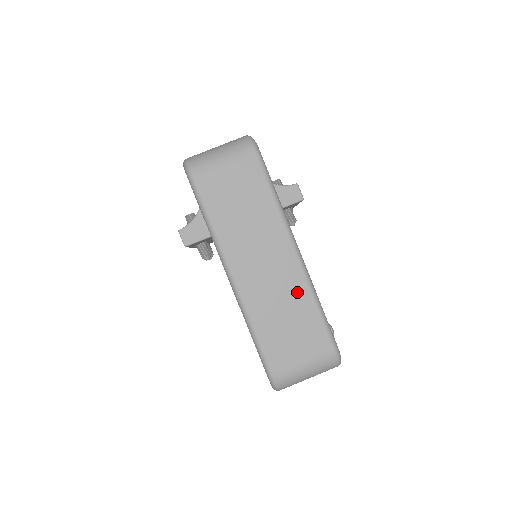
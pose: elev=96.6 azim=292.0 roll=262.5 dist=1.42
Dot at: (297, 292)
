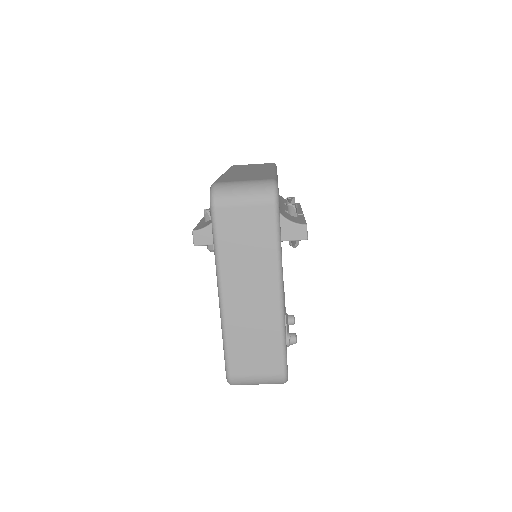
Dot at: (270, 325)
